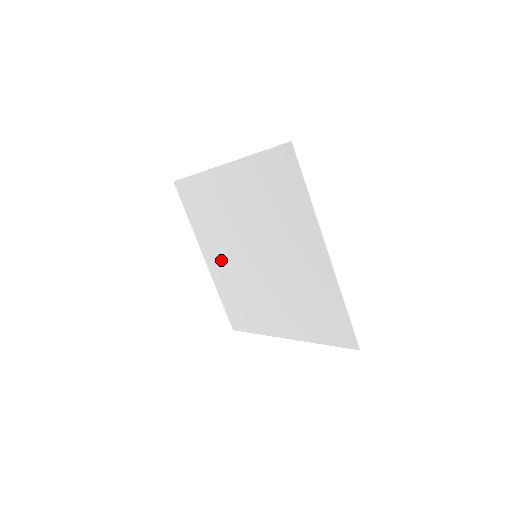
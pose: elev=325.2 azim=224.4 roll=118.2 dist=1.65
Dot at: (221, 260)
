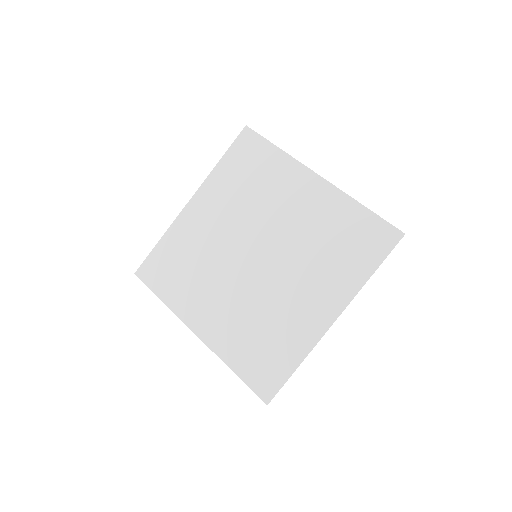
Dot at: (217, 309)
